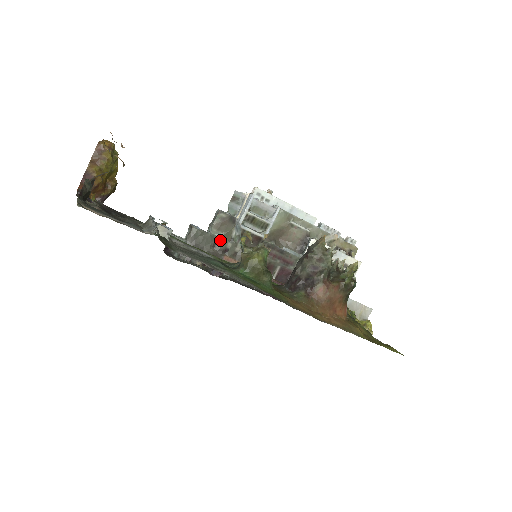
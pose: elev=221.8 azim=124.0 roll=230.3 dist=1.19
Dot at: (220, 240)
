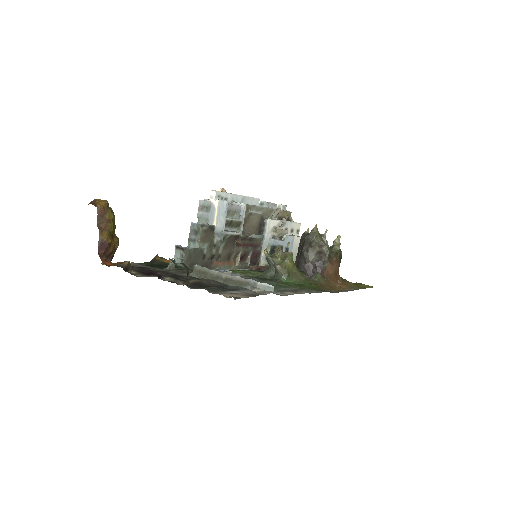
Dot at: (207, 250)
